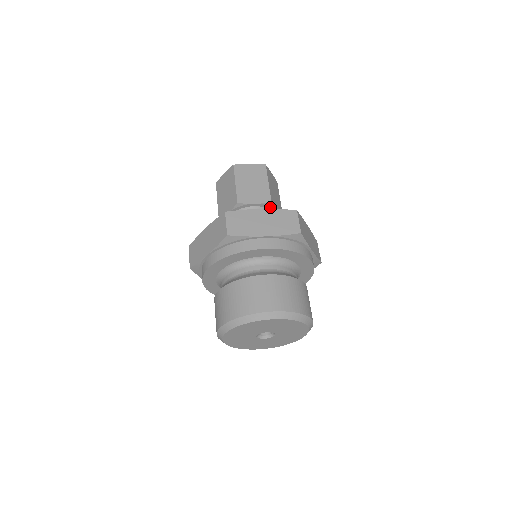
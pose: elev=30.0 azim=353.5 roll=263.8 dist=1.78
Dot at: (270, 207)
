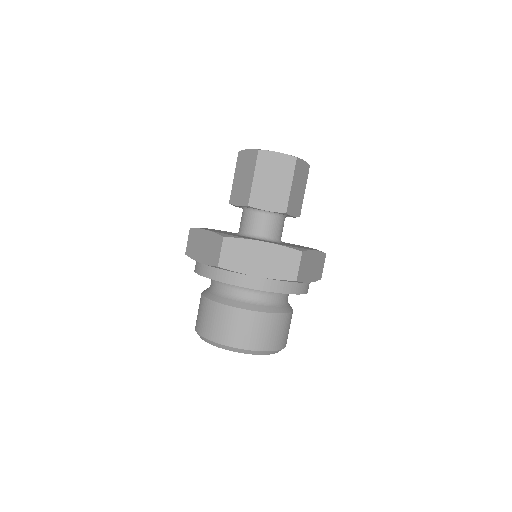
Dot at: (293, 217)
